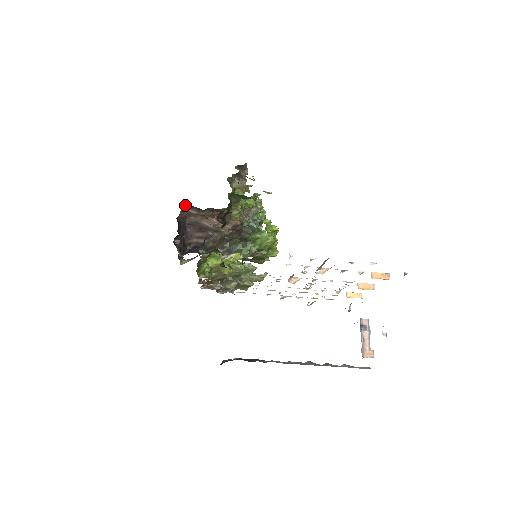
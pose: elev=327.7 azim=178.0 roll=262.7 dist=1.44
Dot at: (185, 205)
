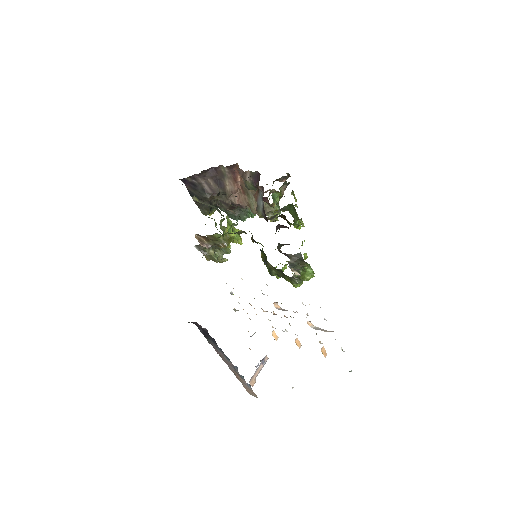
Dot at: (254, 172)
